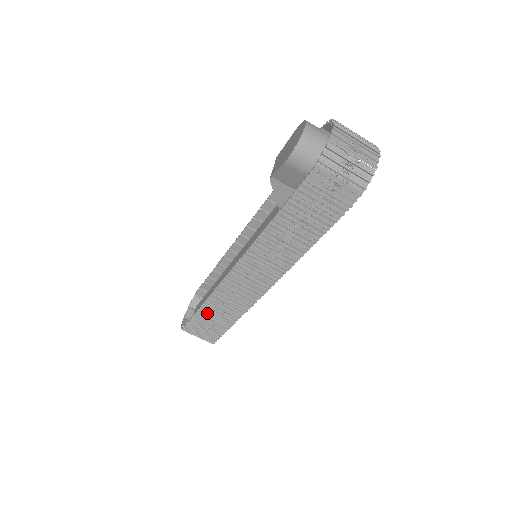
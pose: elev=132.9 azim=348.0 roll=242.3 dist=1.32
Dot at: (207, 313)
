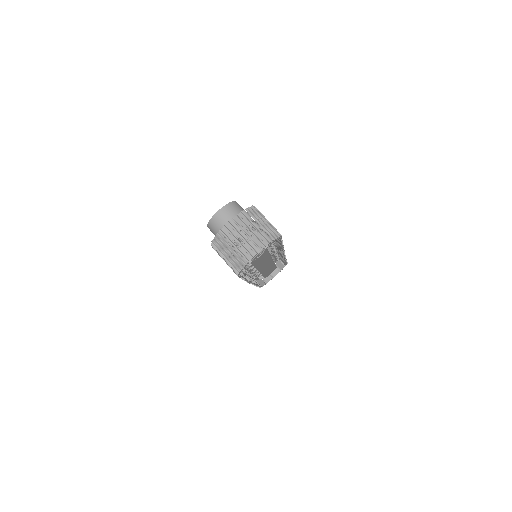
Dot at: occluded
